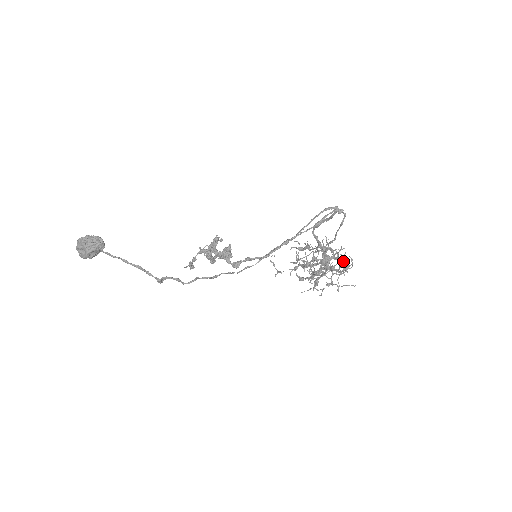
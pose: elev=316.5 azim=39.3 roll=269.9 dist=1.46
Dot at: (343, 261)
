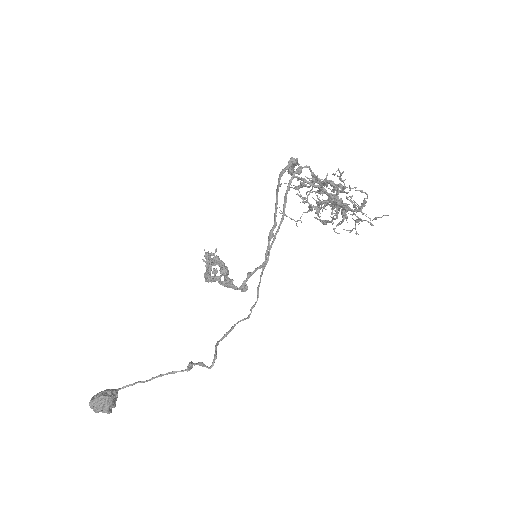
Dot at: occluded
